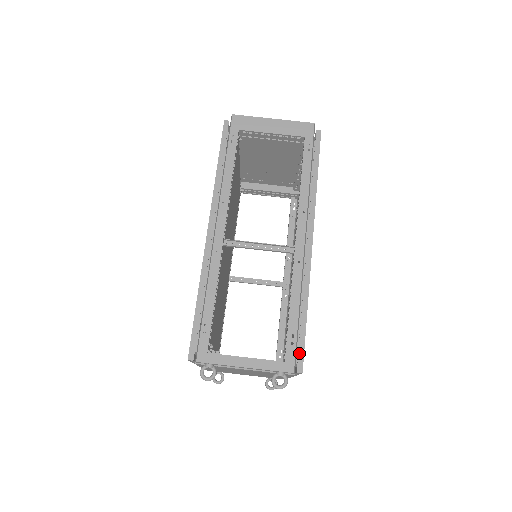
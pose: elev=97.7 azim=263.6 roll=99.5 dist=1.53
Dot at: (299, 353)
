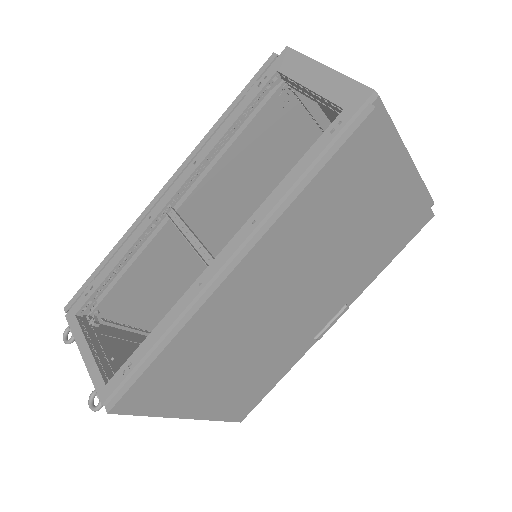
Dot at: (121, 389)
